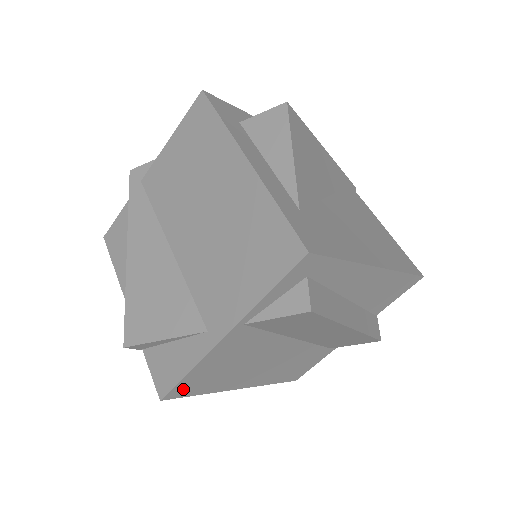
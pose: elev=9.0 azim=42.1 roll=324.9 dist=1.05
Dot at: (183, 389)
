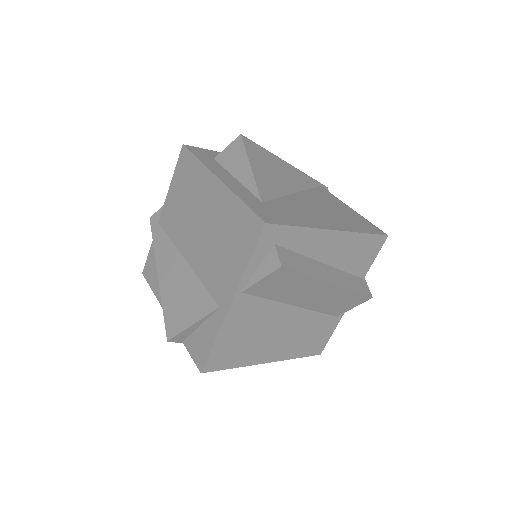
Dot at: (216, 361)
